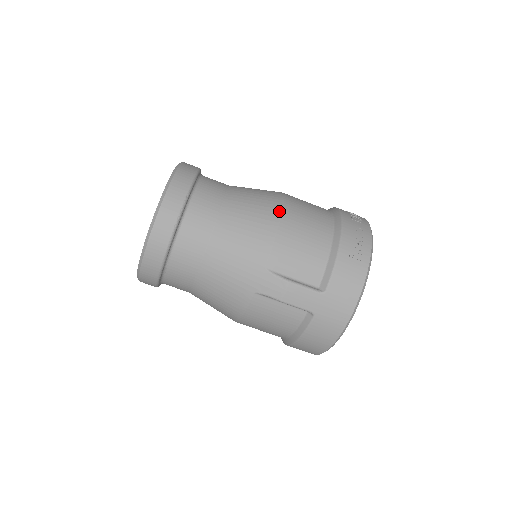
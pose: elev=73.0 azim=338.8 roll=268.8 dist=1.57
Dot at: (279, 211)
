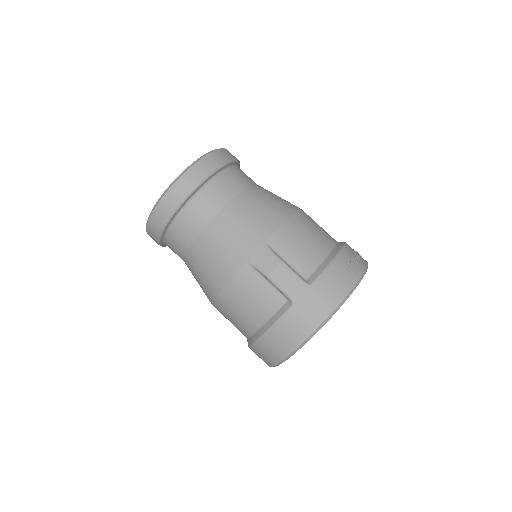
Dot at: (295, 210)
